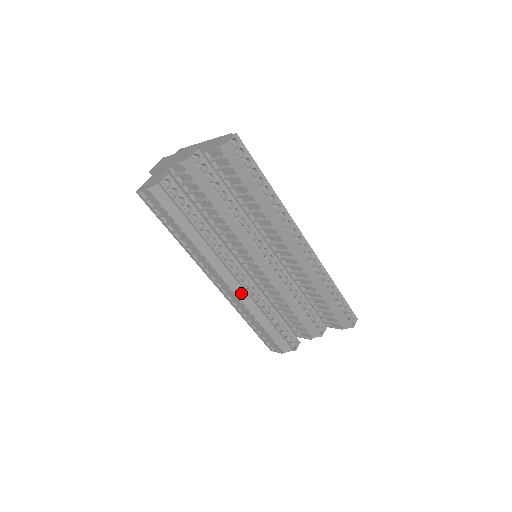
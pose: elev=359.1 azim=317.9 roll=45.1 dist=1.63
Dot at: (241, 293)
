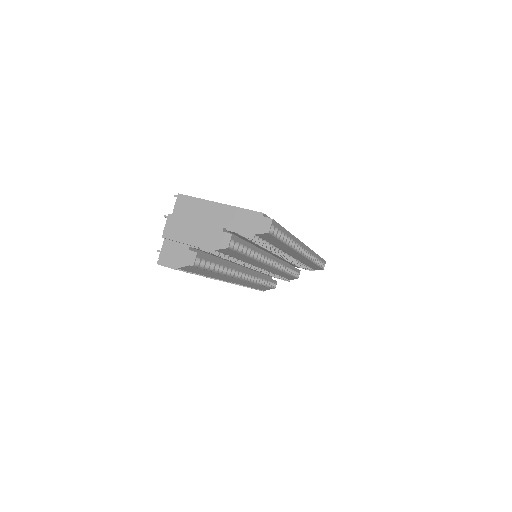
Dot at: occluded
